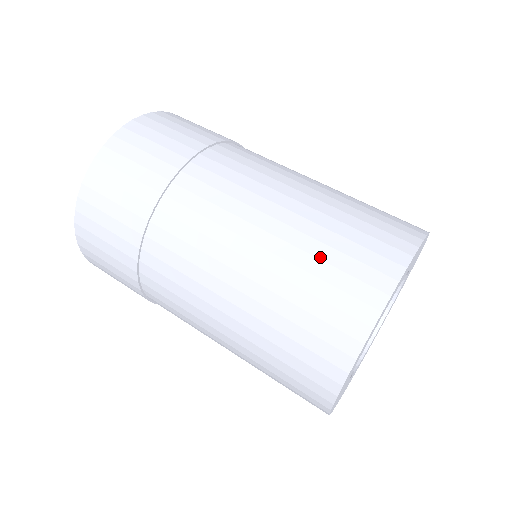
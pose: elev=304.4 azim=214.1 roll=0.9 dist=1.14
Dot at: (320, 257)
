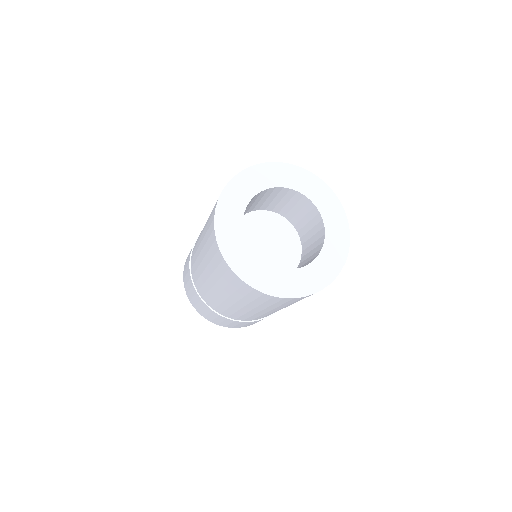
Dot at: occluded
